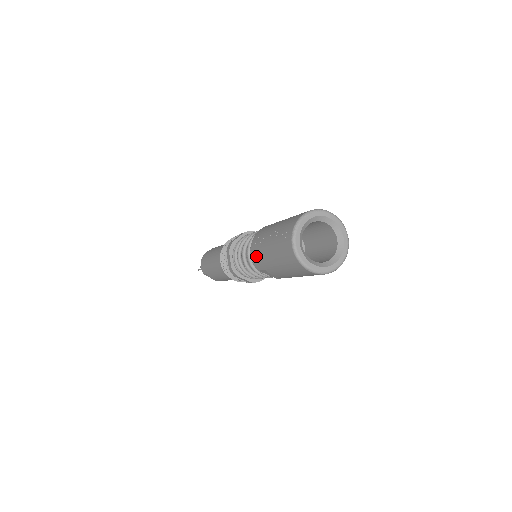
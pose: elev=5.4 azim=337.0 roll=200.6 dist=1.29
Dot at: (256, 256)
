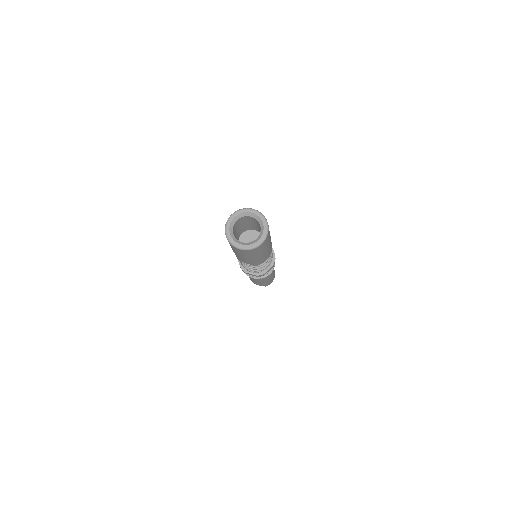
Dot at: occluded
